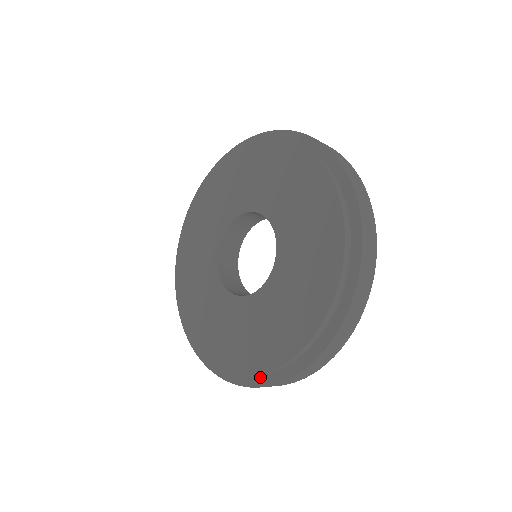
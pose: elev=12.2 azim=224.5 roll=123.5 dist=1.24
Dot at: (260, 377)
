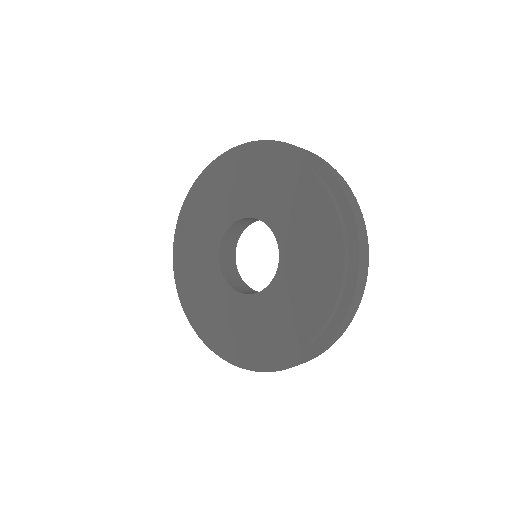
Dot at: (303, 352)
